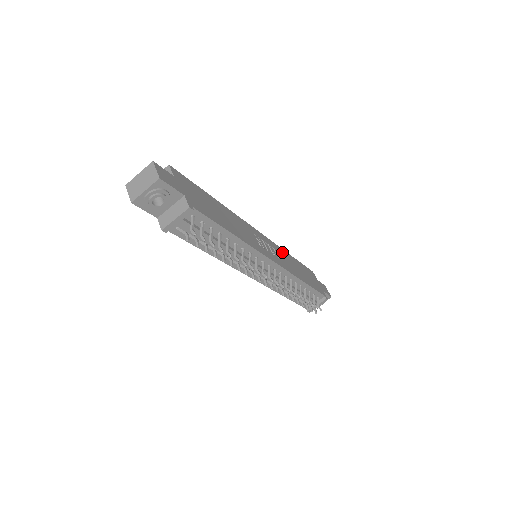
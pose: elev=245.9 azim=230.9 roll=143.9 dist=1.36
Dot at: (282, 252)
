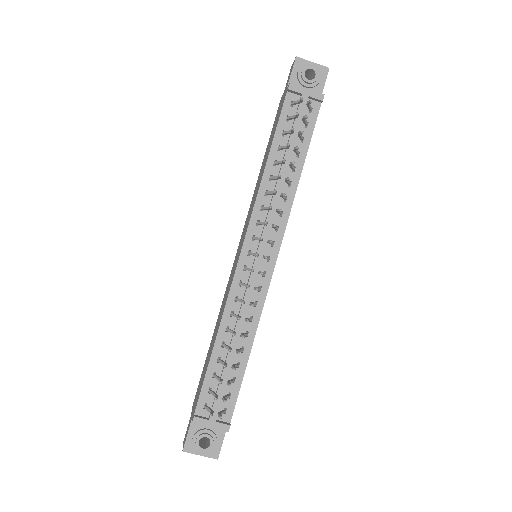
Dot at: occluded
